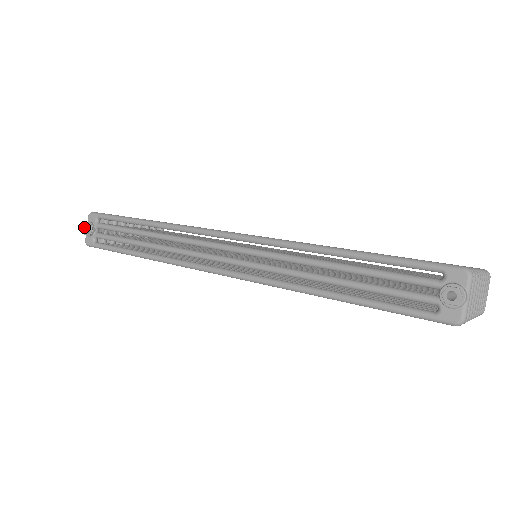
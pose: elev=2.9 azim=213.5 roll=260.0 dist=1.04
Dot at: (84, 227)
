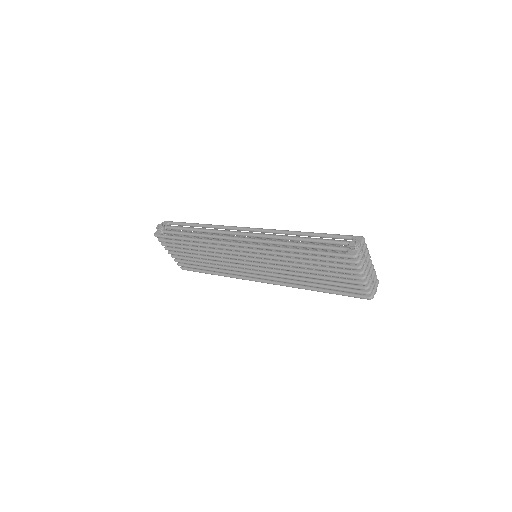
Dot at: (159, 225)
